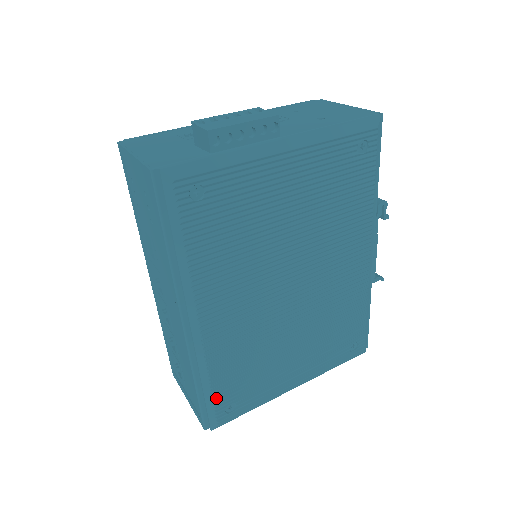
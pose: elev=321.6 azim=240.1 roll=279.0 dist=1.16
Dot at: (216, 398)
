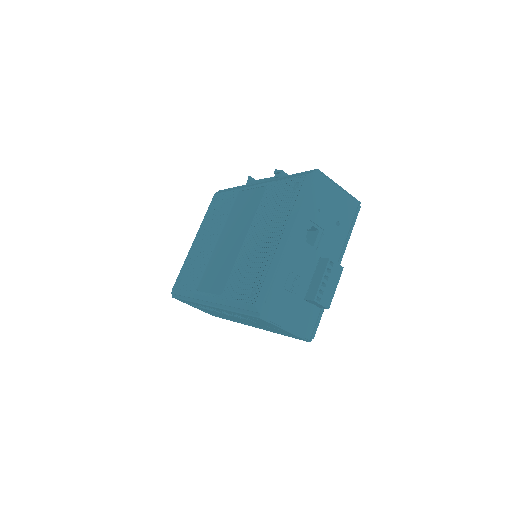
Dot at: occluded
